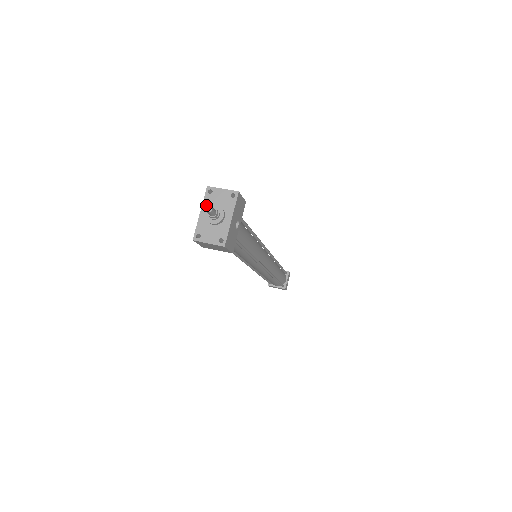
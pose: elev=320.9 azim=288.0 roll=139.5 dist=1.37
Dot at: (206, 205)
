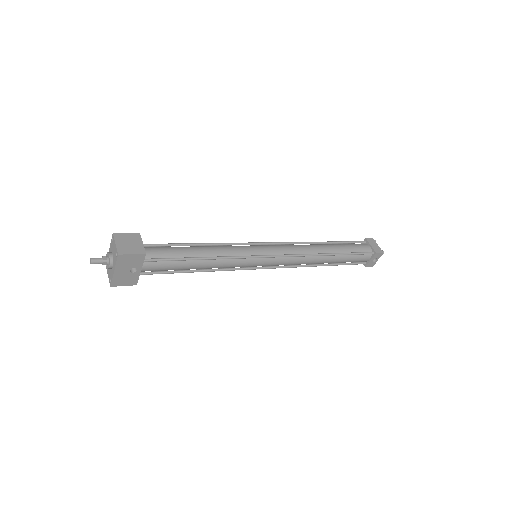
Dot at: (111, 247)
